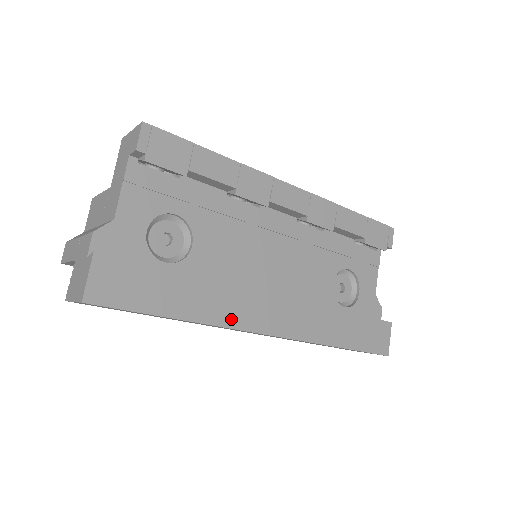
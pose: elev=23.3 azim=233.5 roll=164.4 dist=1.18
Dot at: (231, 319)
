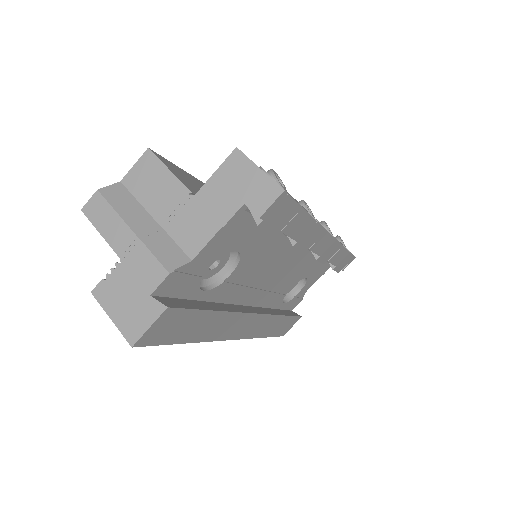
Dot at: (220, 335)
